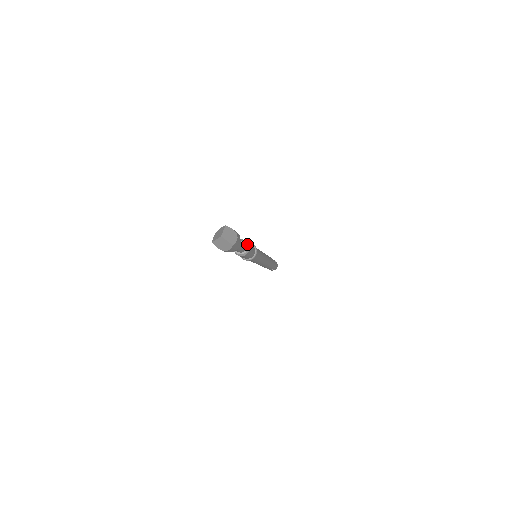
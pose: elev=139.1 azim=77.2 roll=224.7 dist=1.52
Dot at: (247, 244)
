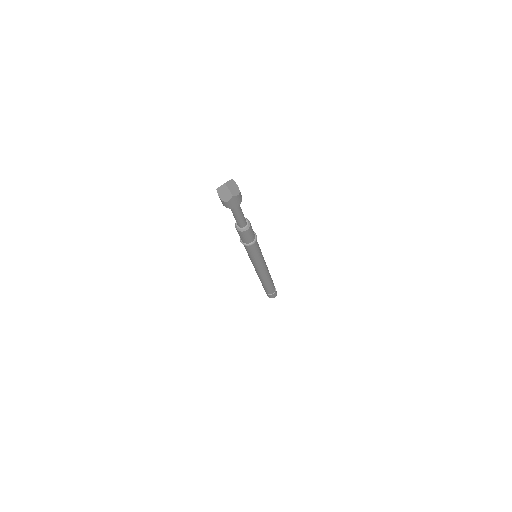
Dot at: (248, 222)
